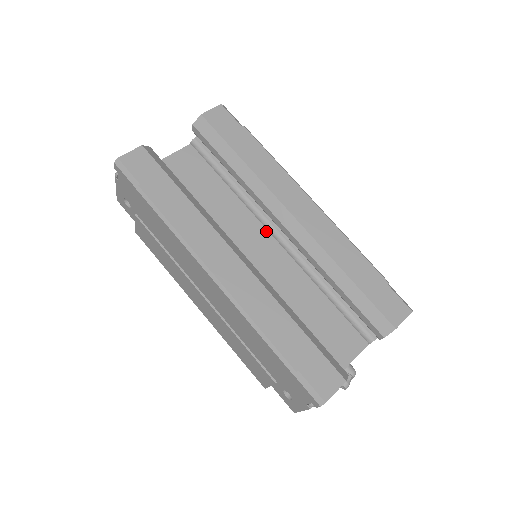
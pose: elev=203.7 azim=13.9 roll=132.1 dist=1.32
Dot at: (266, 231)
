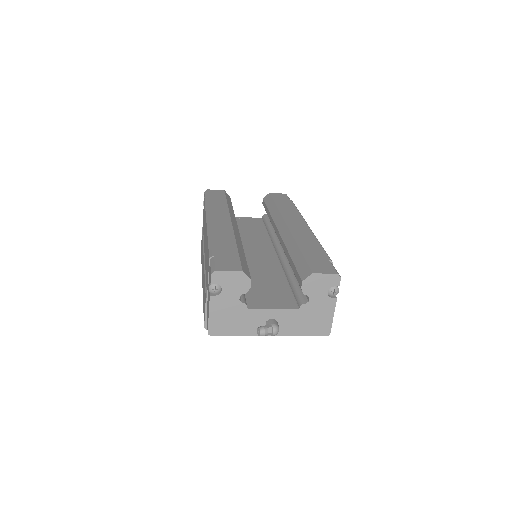
Dot at: (274, 250)
